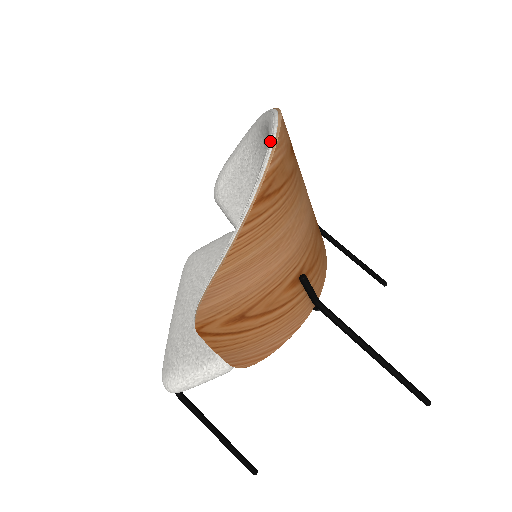
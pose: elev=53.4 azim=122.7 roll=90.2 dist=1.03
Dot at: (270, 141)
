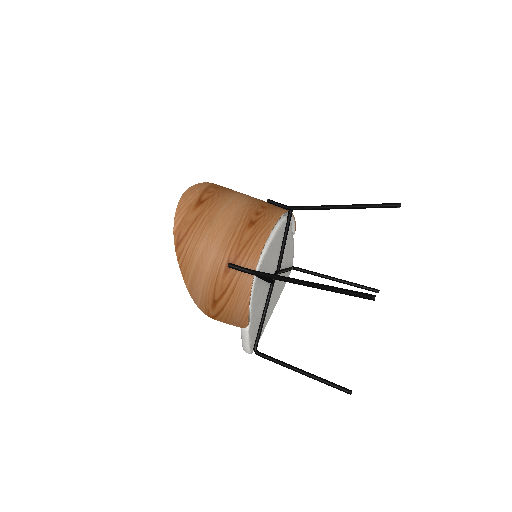
Dot at: (177, 213)
